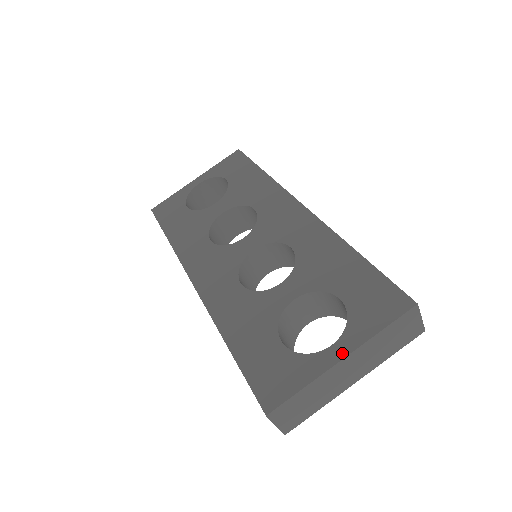
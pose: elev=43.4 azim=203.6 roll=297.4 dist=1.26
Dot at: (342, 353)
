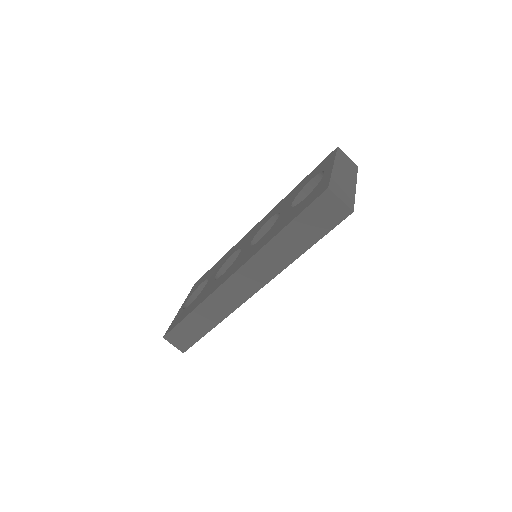
Dot at: (331, 166)
